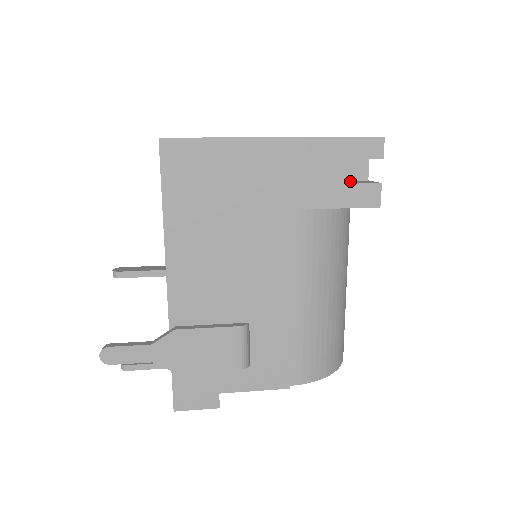
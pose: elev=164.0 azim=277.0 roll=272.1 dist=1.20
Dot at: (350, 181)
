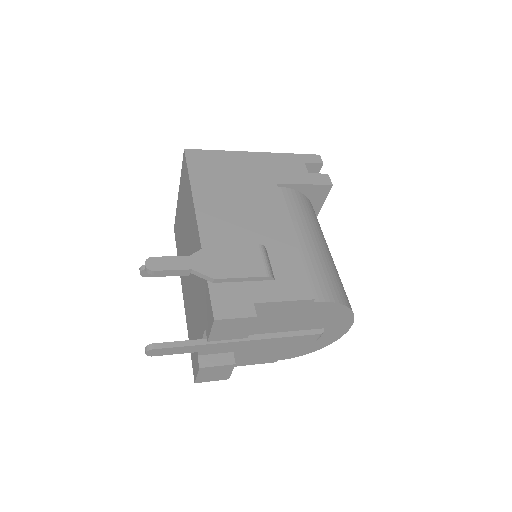
Dot at: occluded
